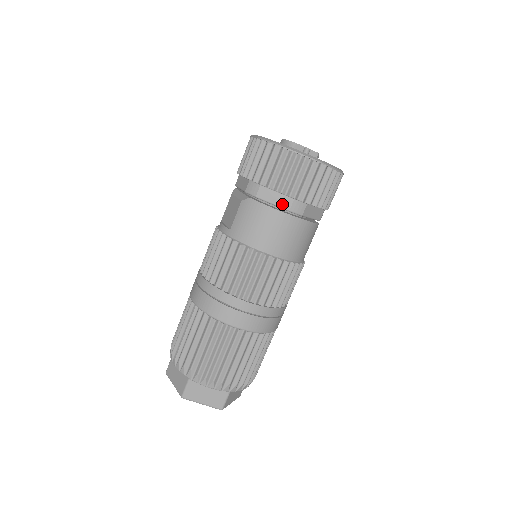
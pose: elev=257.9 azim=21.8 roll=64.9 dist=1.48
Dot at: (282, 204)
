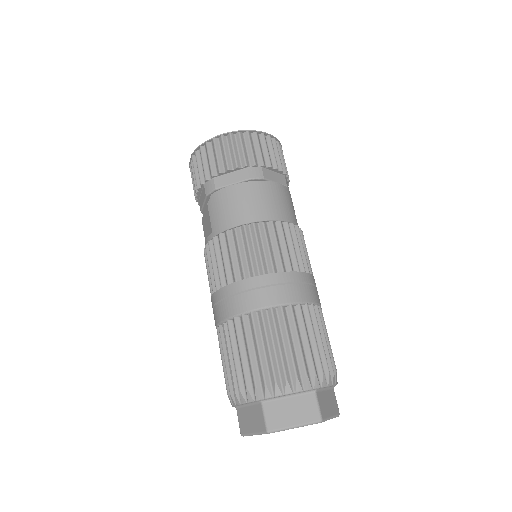
Dot at: (240, 178)
